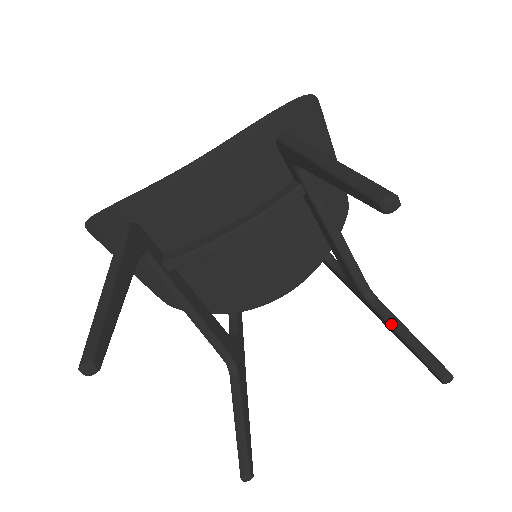
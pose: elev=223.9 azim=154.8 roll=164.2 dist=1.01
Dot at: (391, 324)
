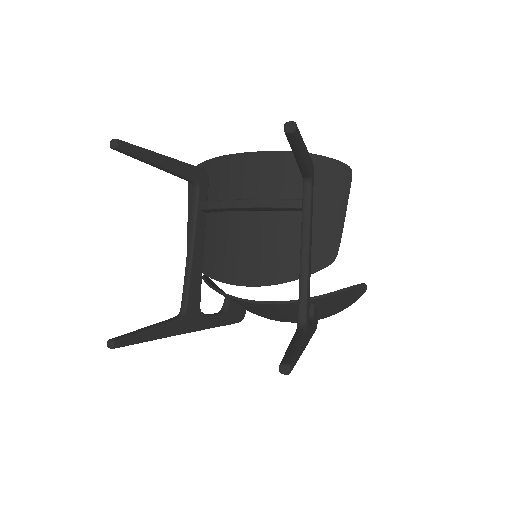
Dot at: (293, 339)
